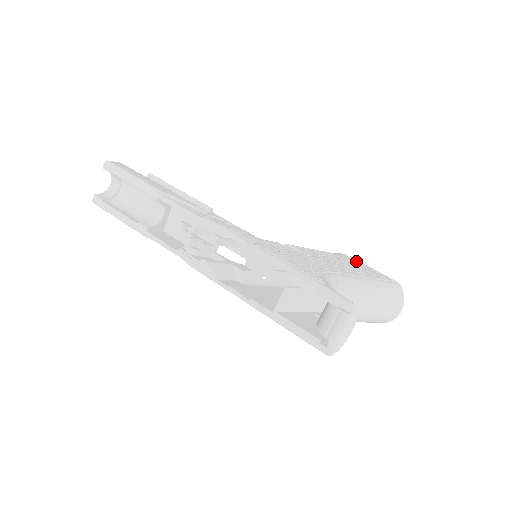
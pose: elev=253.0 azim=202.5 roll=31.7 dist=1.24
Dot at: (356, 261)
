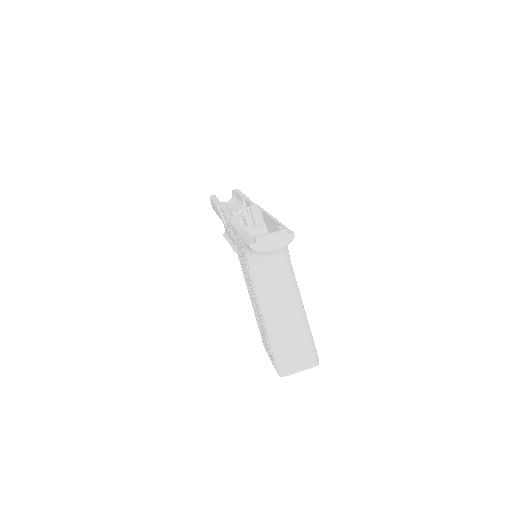
Dot at: occluded
